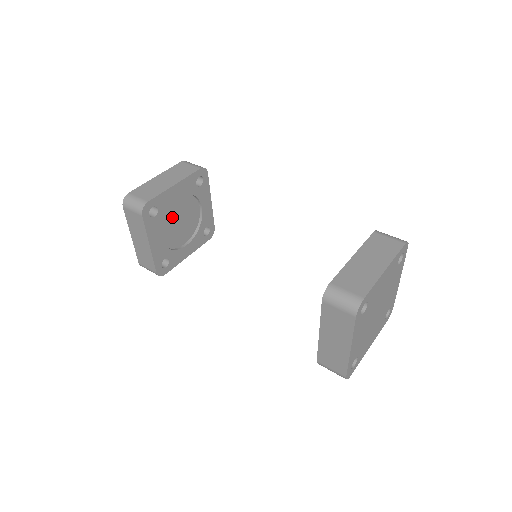
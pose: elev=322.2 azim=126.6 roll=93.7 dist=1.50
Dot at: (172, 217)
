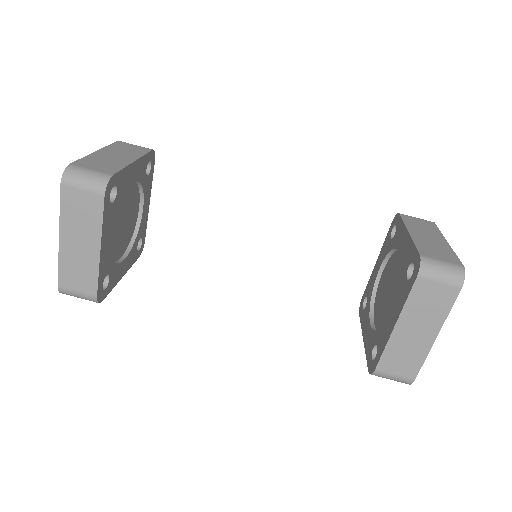
Dot at: (116, 239)
